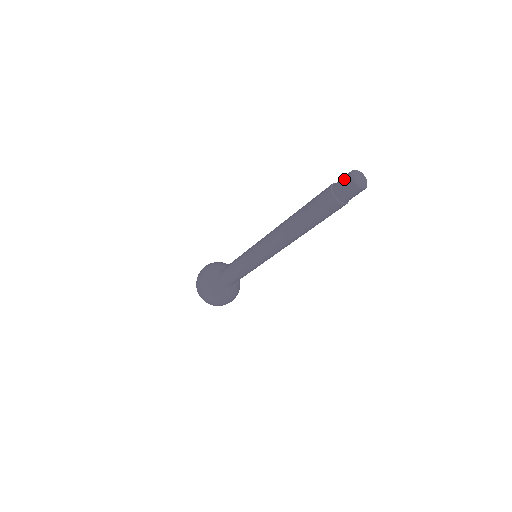
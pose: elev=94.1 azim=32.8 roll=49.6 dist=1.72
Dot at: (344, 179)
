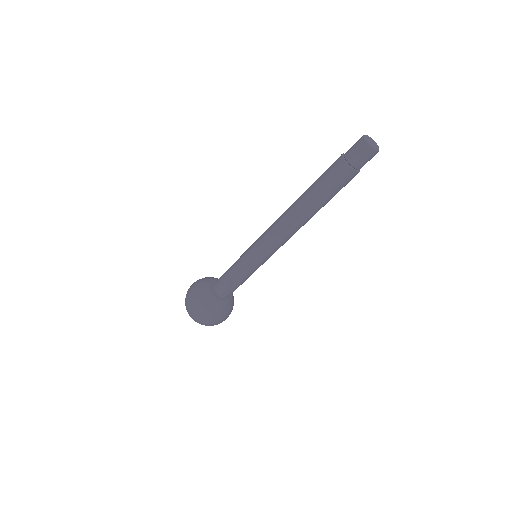
Dot at: (356, 143)
